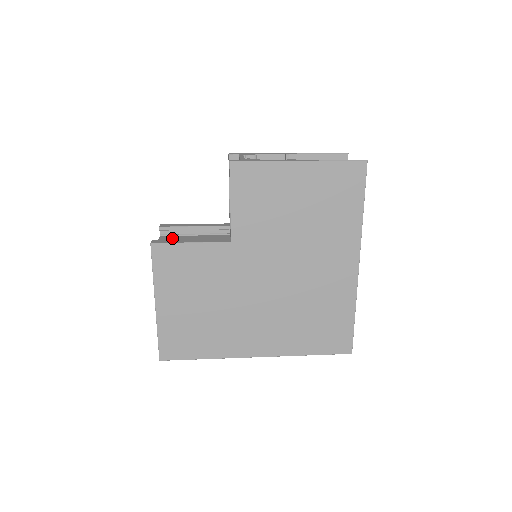
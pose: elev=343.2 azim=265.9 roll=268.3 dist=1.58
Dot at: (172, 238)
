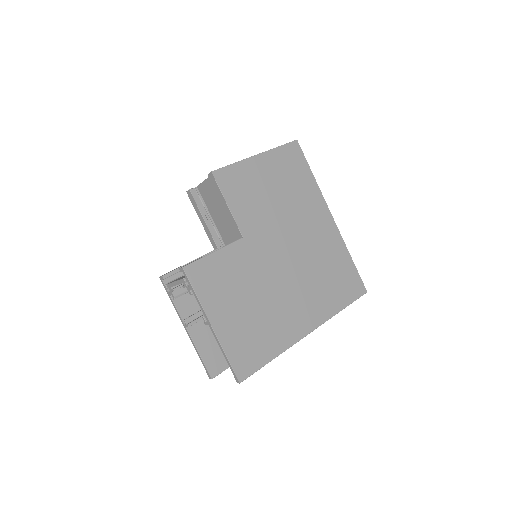
Dot at: (180, 277)
